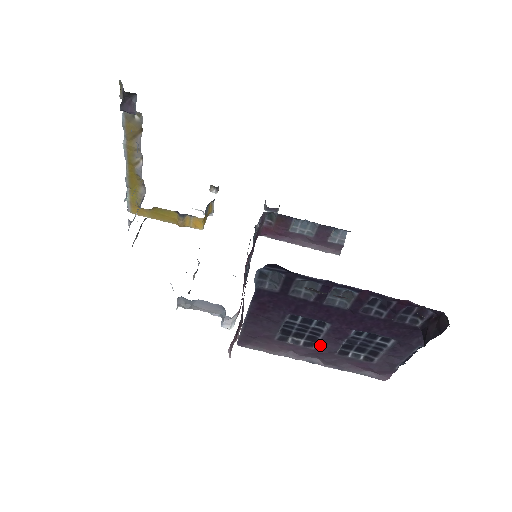
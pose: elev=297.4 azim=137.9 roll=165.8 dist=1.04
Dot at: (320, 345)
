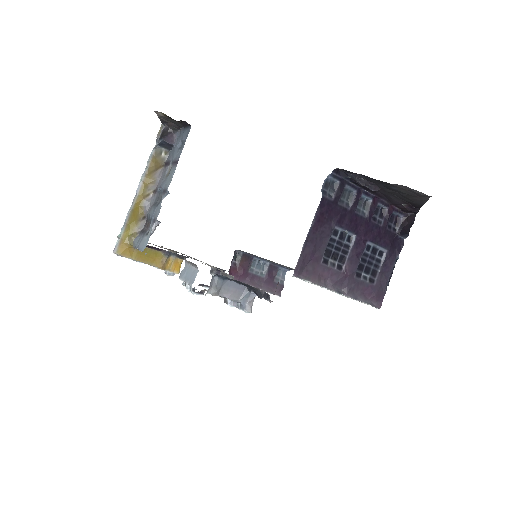
Dot at: (347, 266)
